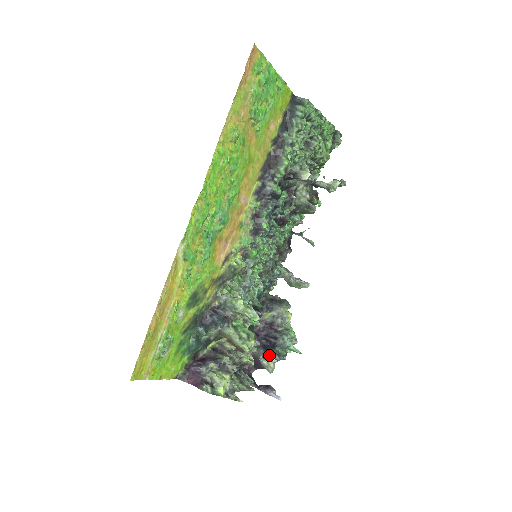
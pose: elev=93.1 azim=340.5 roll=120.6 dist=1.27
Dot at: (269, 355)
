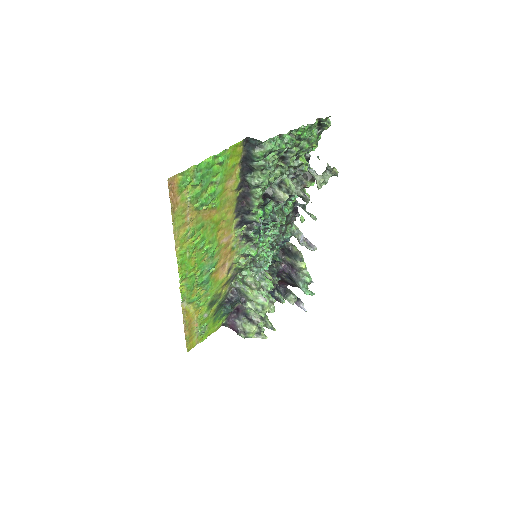
Dot at: (294, 284)
